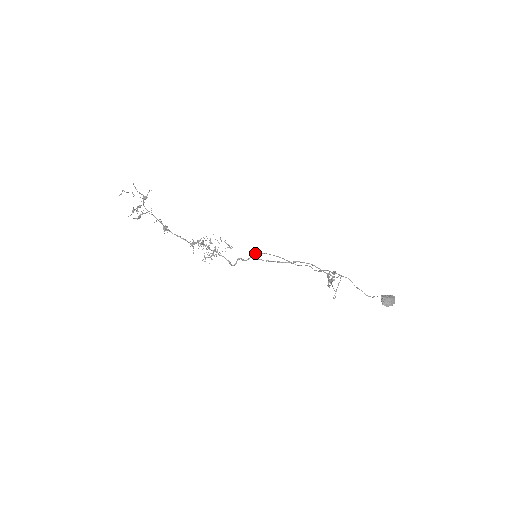
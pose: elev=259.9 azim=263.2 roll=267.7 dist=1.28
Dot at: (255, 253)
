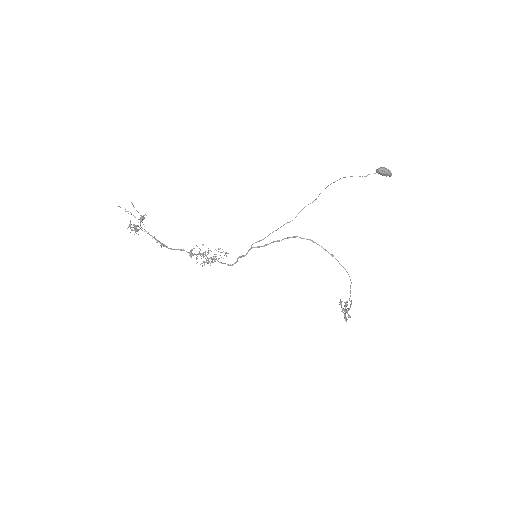
Dot at: (253, 243)
